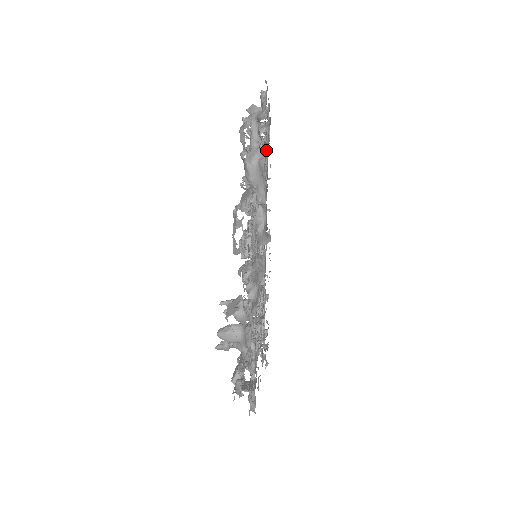
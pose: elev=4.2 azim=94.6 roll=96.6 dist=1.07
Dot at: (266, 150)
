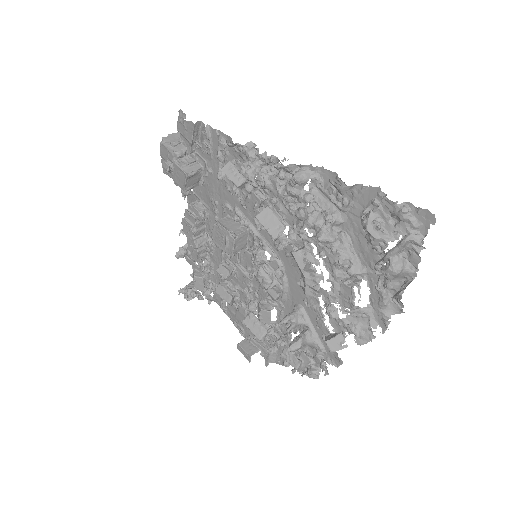
Dot at: (320, 199)
